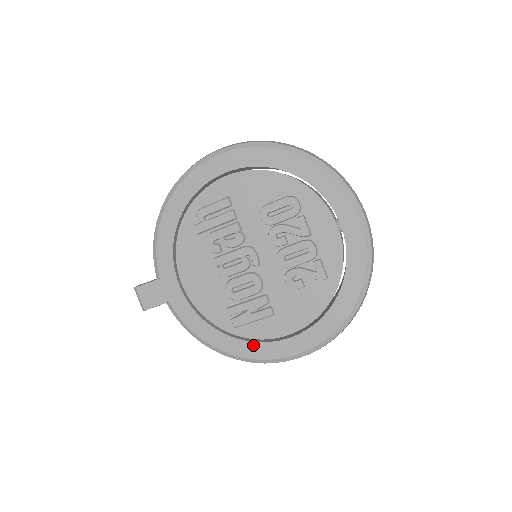
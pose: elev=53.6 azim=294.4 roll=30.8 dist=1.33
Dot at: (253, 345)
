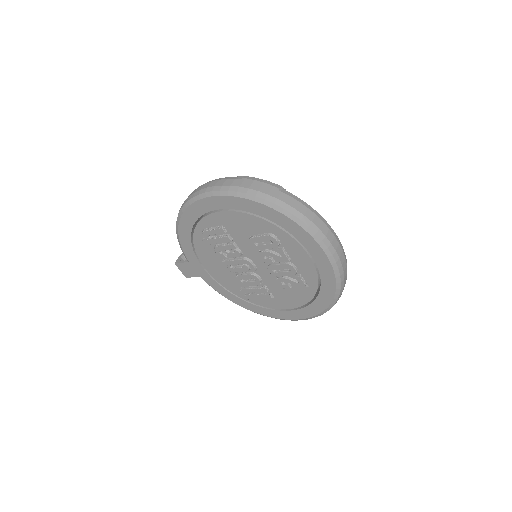
Dot at: (263, 309)
